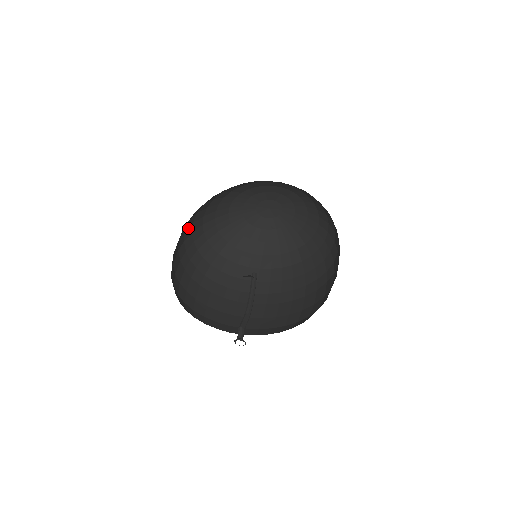
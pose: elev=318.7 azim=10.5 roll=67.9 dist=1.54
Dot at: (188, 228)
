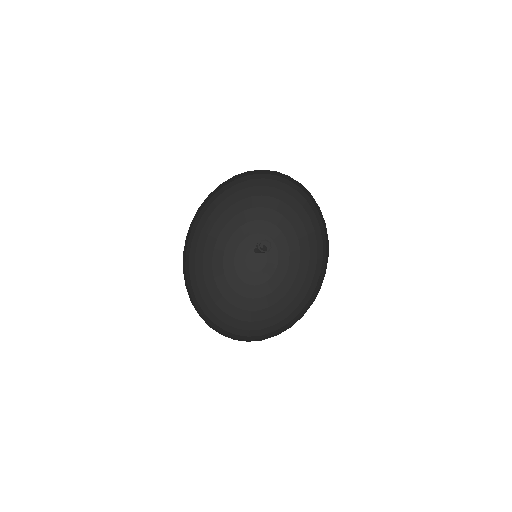
Dot at: (207, 313)
